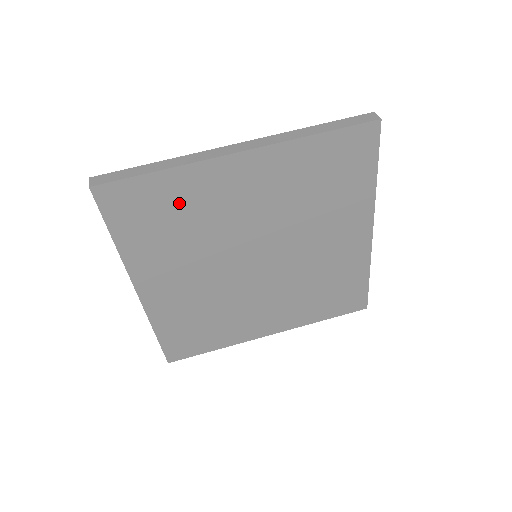
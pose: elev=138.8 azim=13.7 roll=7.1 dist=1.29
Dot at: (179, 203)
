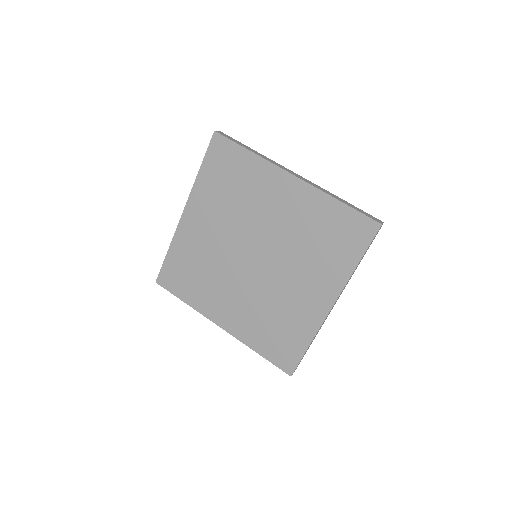
Dot at: (188, 259)
